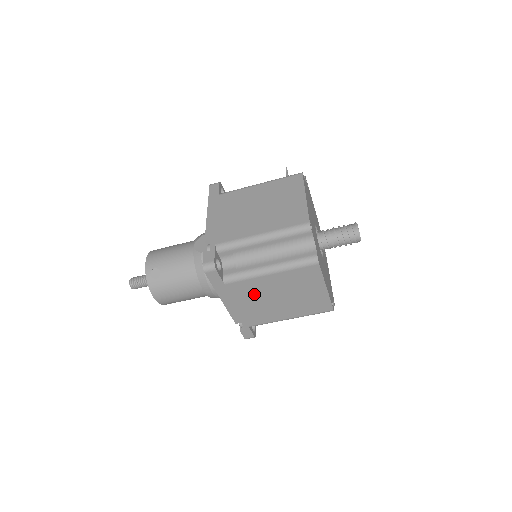
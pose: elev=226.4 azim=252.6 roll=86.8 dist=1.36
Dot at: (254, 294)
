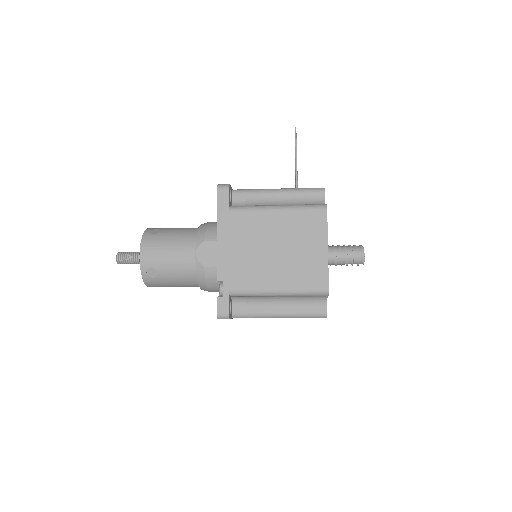
Dot at: occluded
